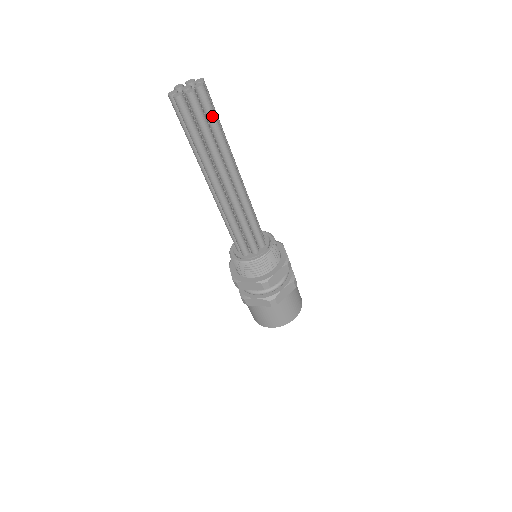
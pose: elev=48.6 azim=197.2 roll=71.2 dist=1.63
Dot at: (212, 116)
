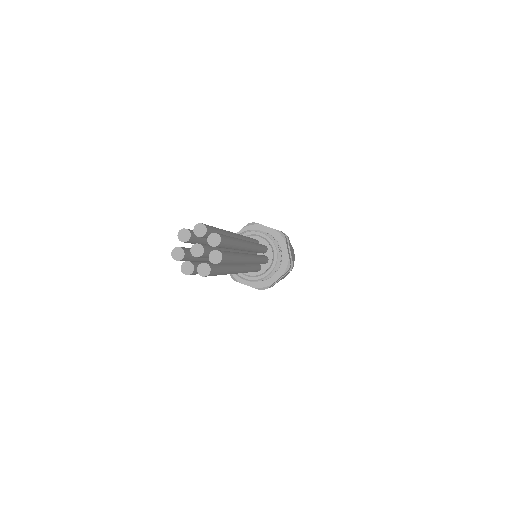
Dot at: (229, 263)
